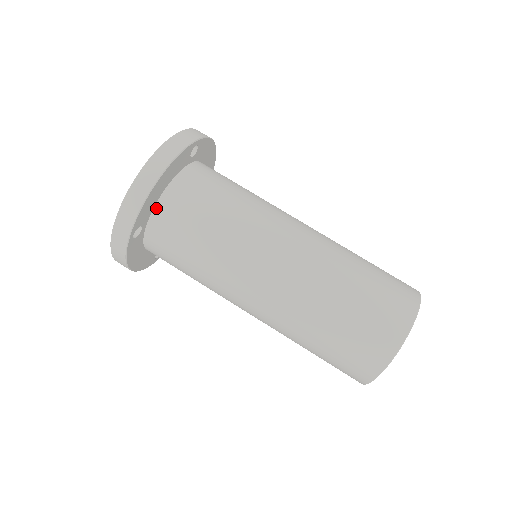
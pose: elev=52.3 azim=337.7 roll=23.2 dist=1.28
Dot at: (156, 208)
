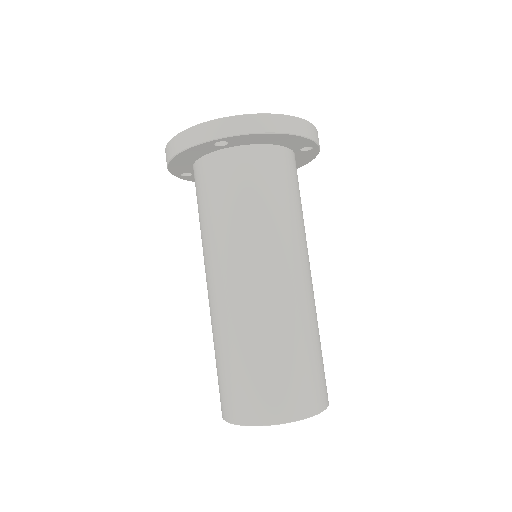
Dot at: (250, 146)
